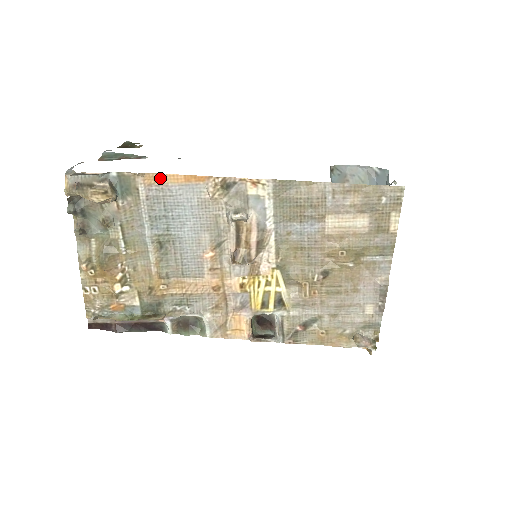
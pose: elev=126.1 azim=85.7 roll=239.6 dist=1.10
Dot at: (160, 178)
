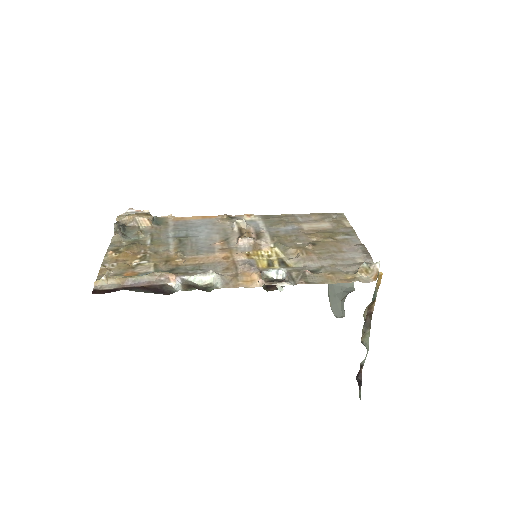
Dot at: (185, 218)
